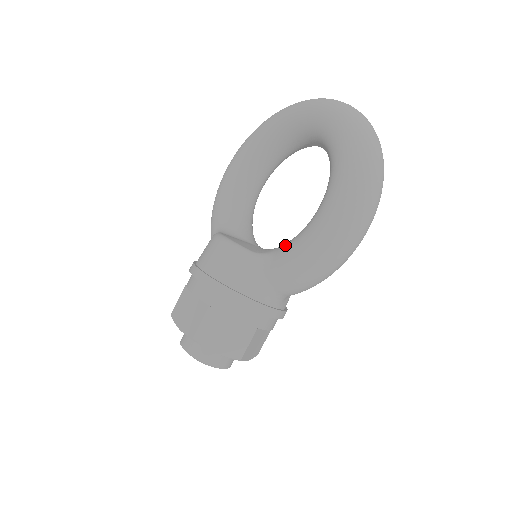
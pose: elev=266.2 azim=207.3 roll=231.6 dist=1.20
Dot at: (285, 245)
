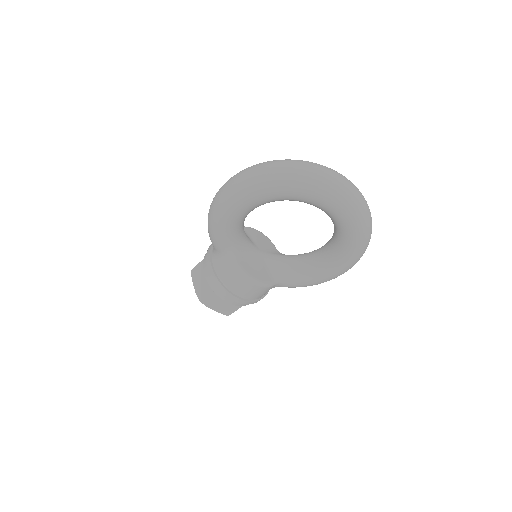
Dot at: (296, 276)
